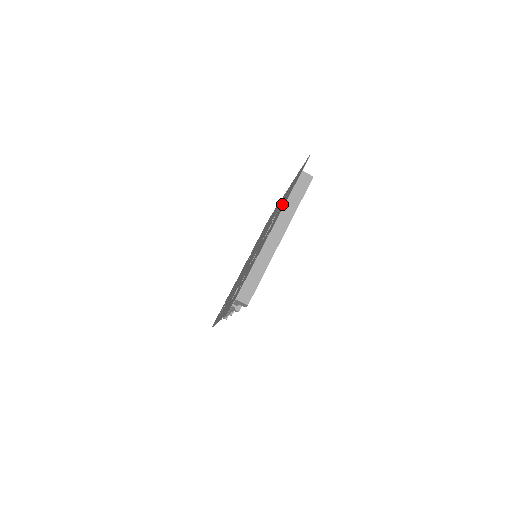
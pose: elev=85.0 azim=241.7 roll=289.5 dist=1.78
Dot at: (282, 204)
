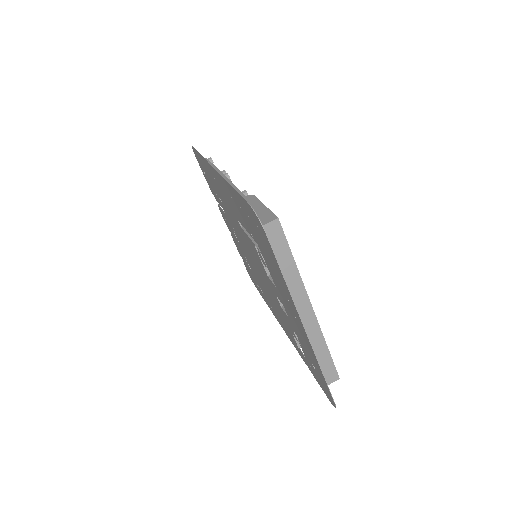
Dot at: (263, 255)
